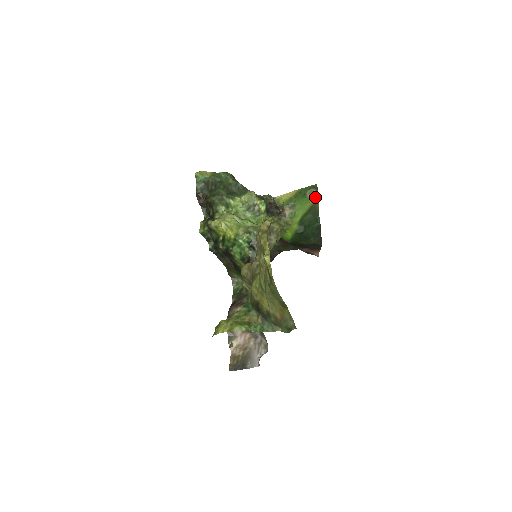
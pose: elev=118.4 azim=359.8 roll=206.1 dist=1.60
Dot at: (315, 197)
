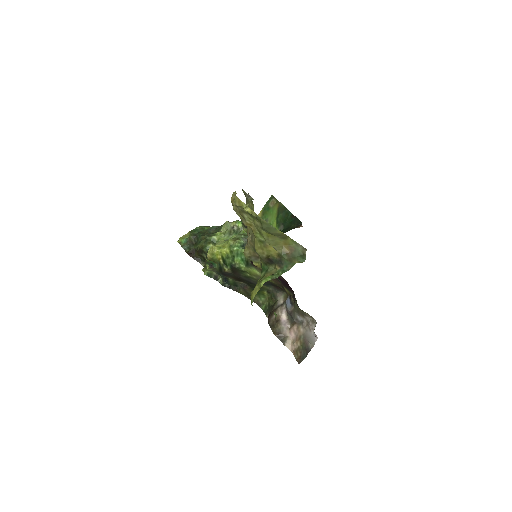
Dot at: (276, 202)
